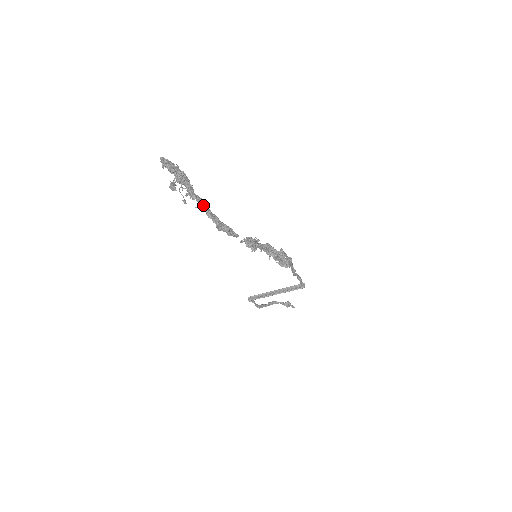
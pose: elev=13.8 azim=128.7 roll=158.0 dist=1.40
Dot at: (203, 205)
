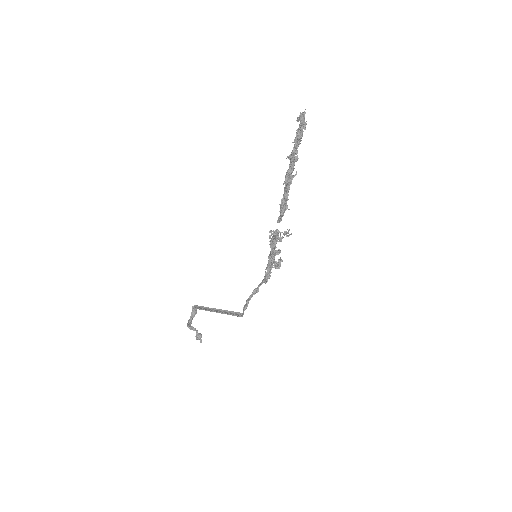
Dot at: (291, 174)
